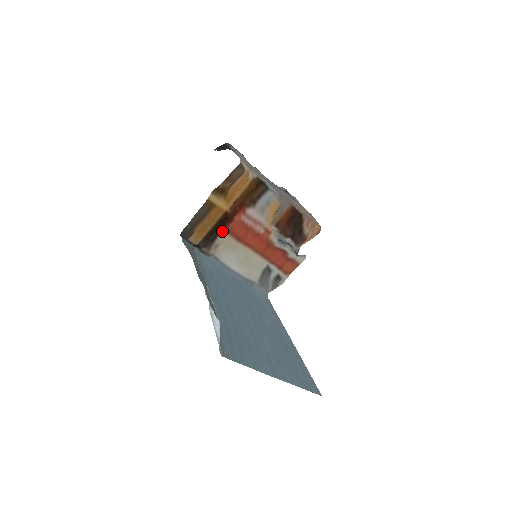
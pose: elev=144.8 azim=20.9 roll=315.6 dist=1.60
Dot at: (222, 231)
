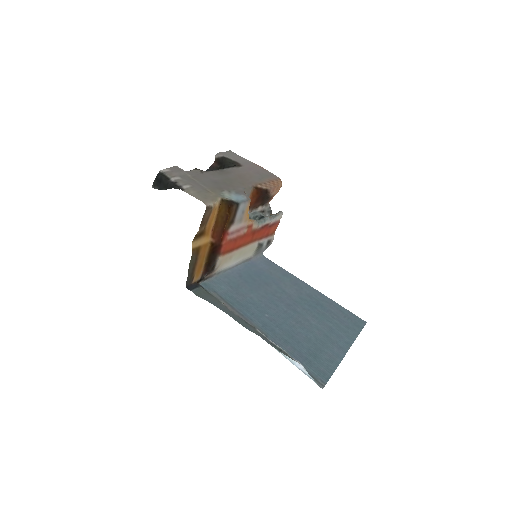
Dot at: (217, 259)
